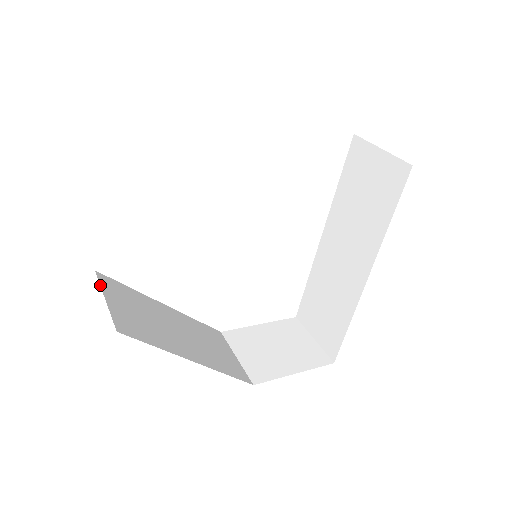
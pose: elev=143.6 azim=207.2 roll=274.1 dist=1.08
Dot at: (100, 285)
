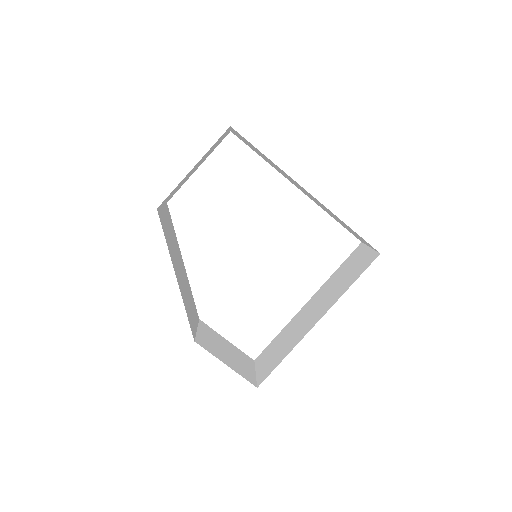
Dot at: (164, 204)
